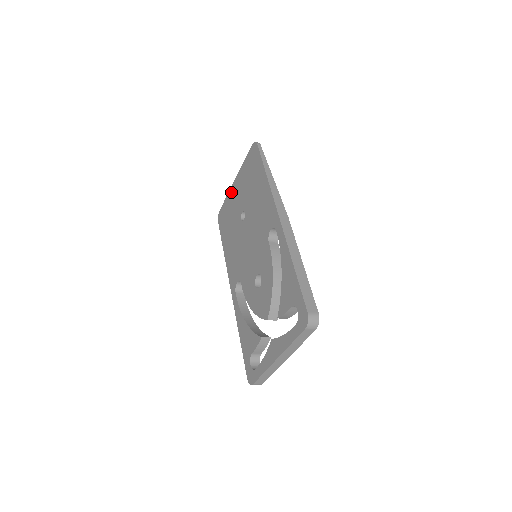
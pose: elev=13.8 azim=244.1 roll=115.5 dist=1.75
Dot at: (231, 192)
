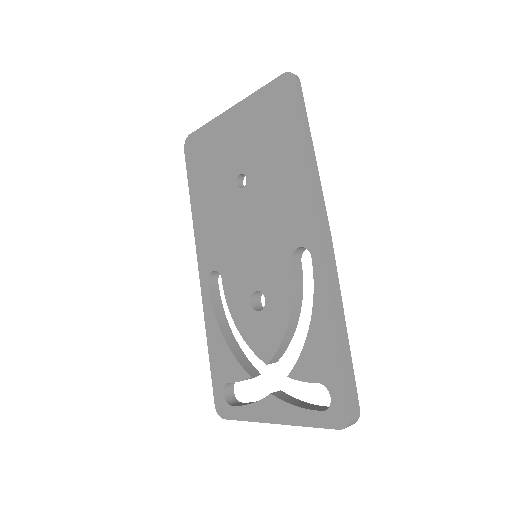
Dot at: (220, 123)
